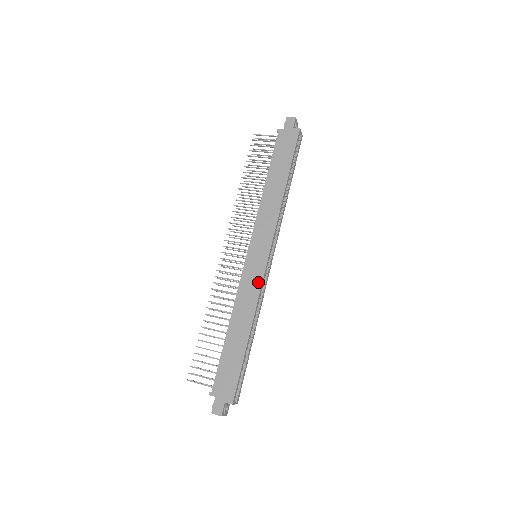
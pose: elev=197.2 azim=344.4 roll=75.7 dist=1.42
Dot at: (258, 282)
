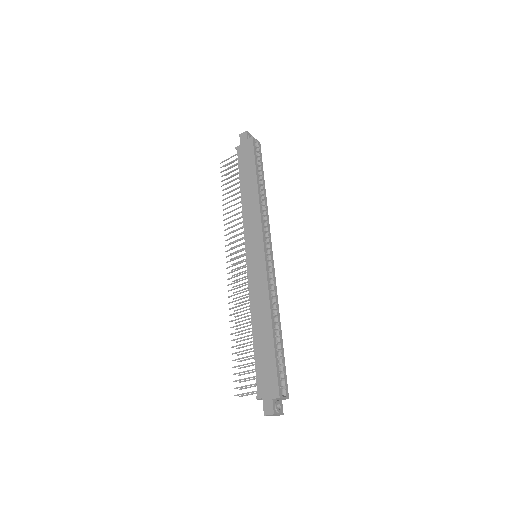
Dot at: (263, 275)
